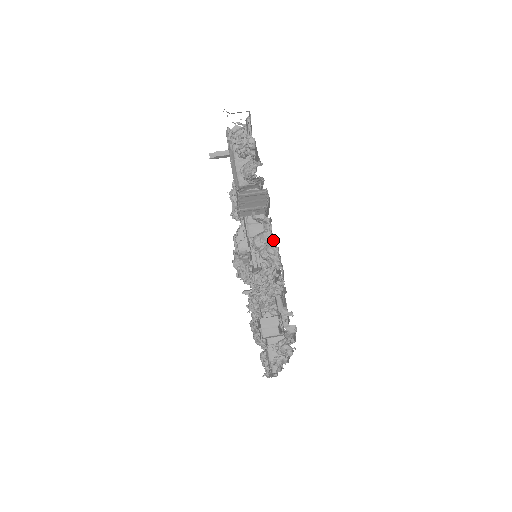
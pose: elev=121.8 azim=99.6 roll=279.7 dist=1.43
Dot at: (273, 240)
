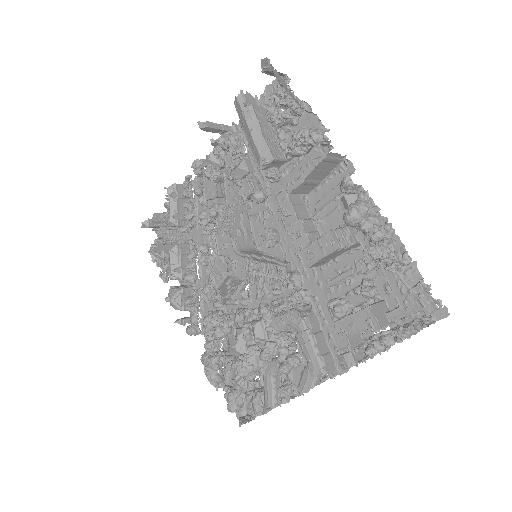
Dot at: (373, 211)
